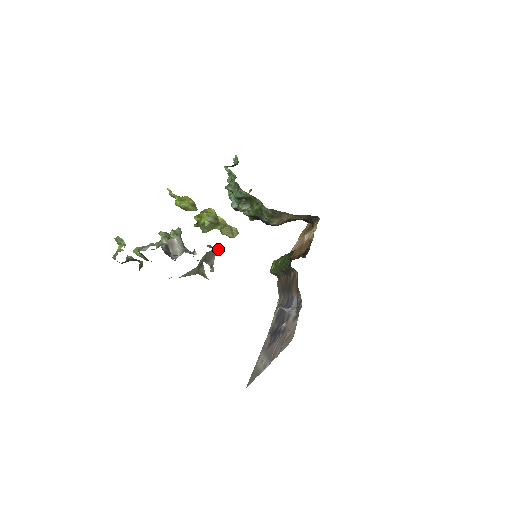
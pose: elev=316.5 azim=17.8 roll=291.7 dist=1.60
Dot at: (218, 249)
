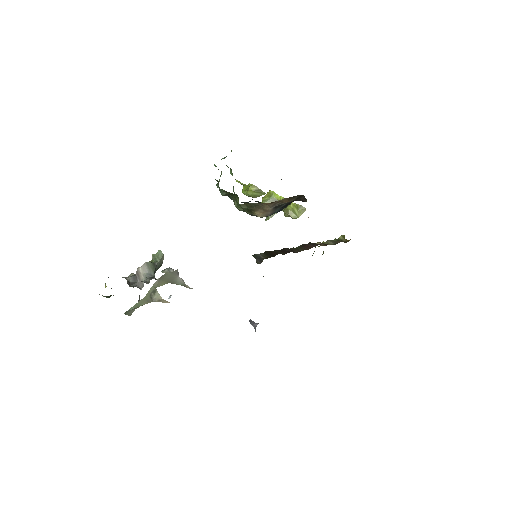
Dot at: (176, 270)
